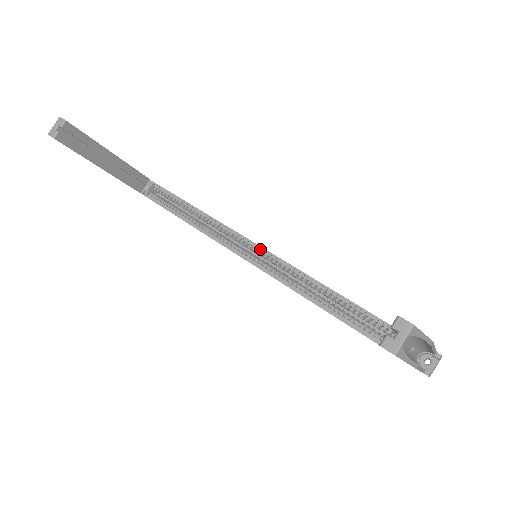
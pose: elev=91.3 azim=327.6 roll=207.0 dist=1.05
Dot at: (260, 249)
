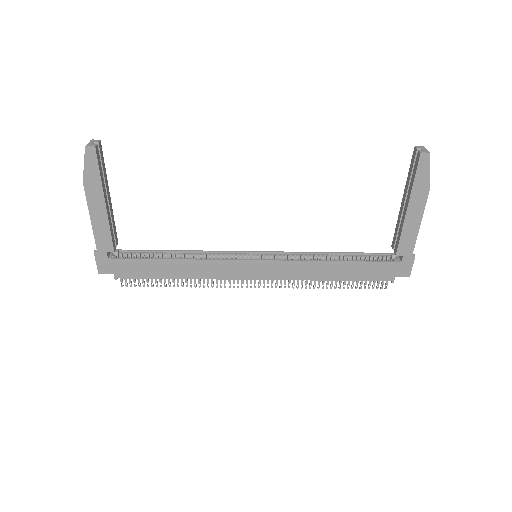
Dot at: (255, 254)
